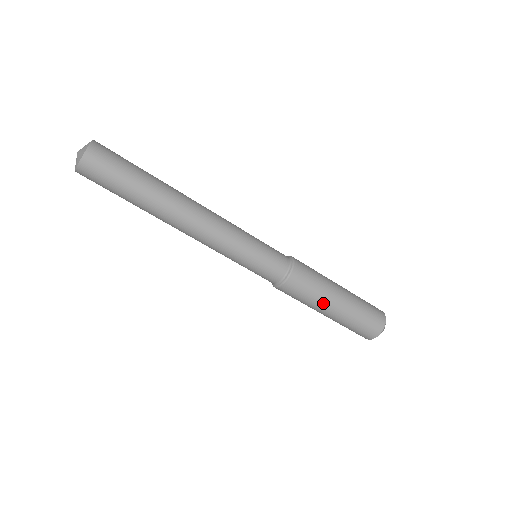
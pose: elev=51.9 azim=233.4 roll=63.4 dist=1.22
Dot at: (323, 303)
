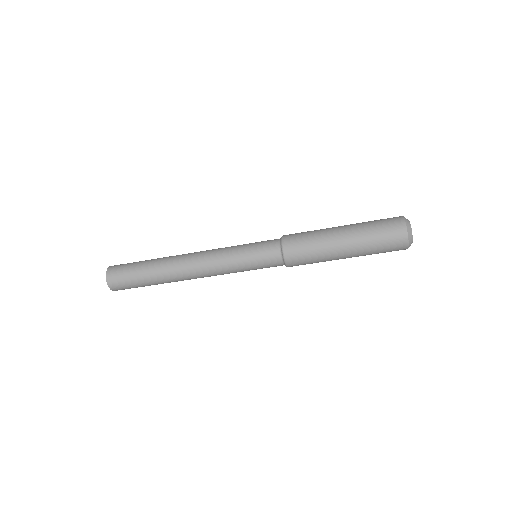
Dot at: (330, 255)
